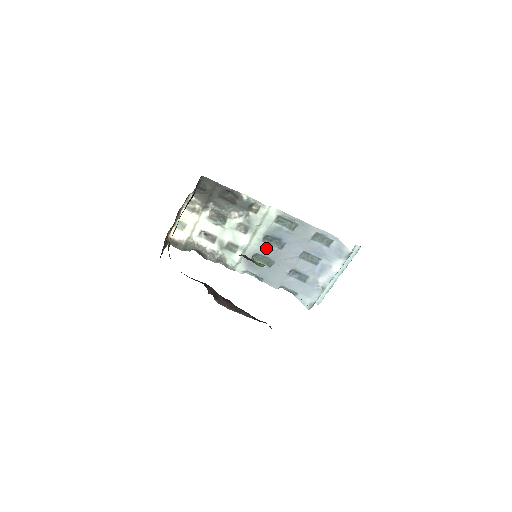
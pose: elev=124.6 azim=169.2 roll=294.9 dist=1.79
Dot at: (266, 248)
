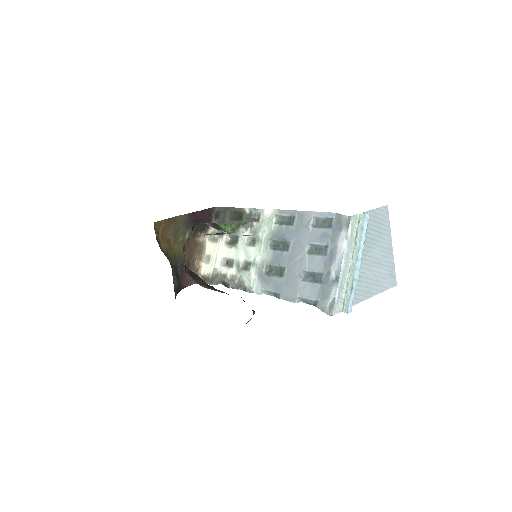
Dot at: (275, 255)
